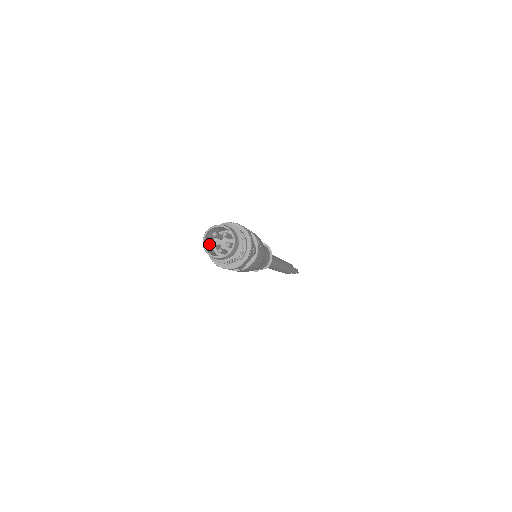
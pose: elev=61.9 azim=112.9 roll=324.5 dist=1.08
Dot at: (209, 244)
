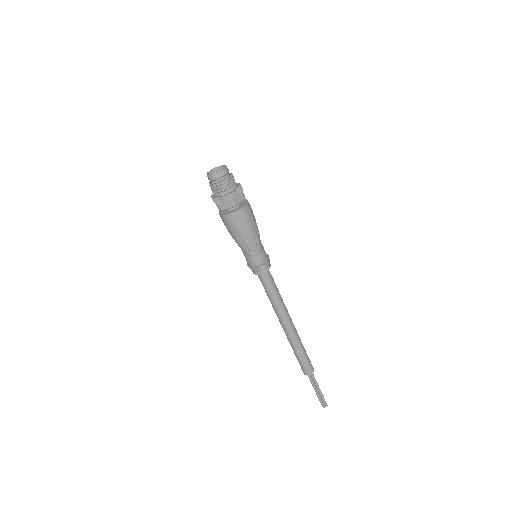
Dot at: occluded
